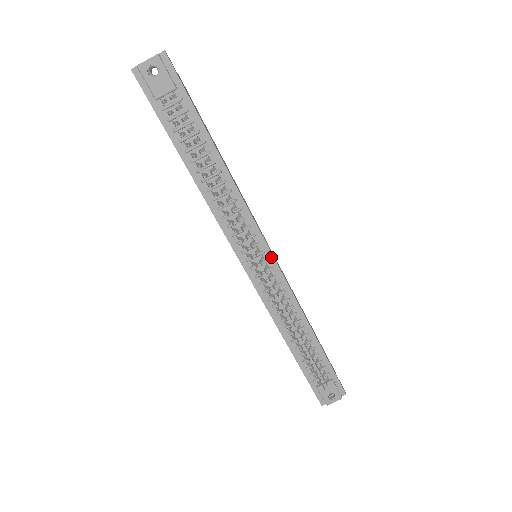
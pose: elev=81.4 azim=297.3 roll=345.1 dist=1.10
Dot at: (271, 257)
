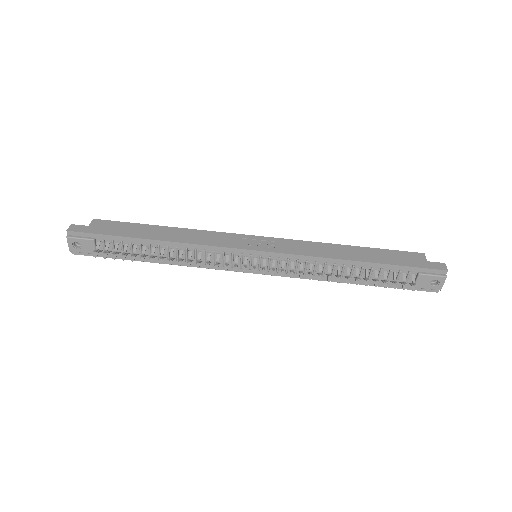
Dot at: (260, 253)
